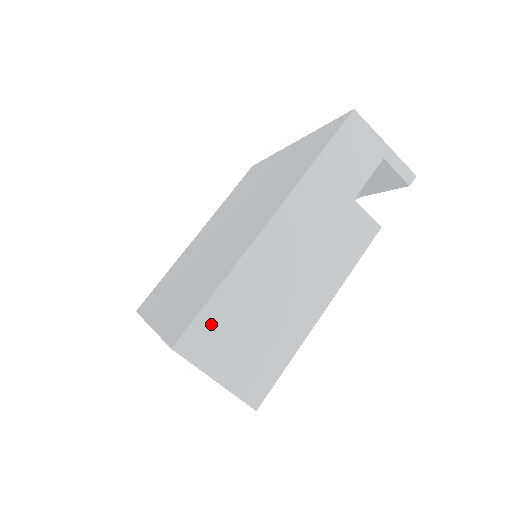
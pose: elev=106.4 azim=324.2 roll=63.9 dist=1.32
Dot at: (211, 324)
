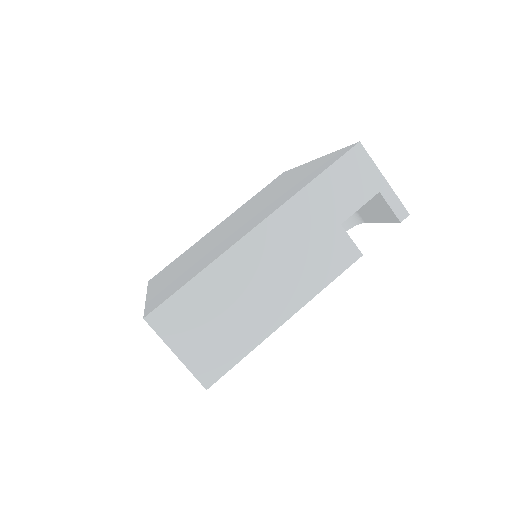
Dot at: (182, 306)
